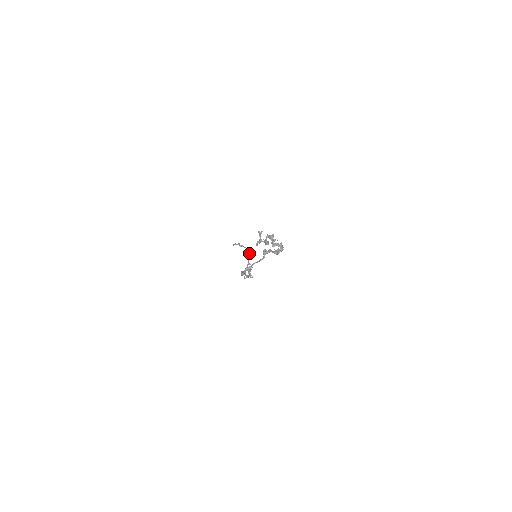
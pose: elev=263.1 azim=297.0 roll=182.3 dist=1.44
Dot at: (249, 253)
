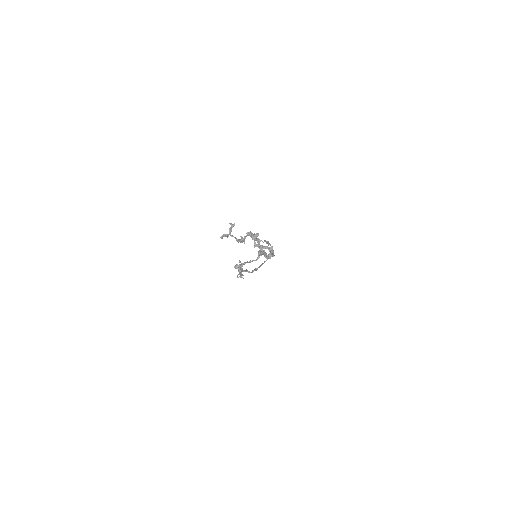
Dot at: occluded
